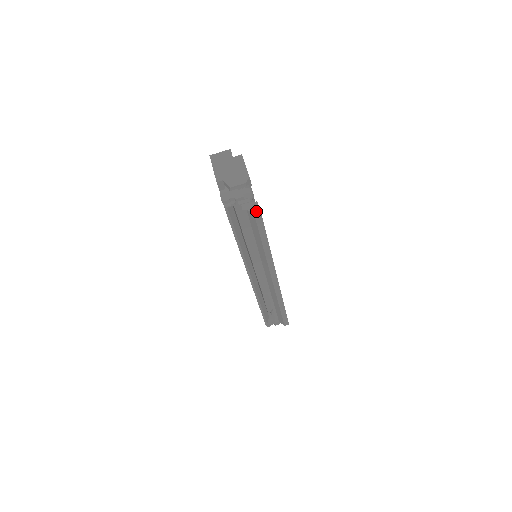
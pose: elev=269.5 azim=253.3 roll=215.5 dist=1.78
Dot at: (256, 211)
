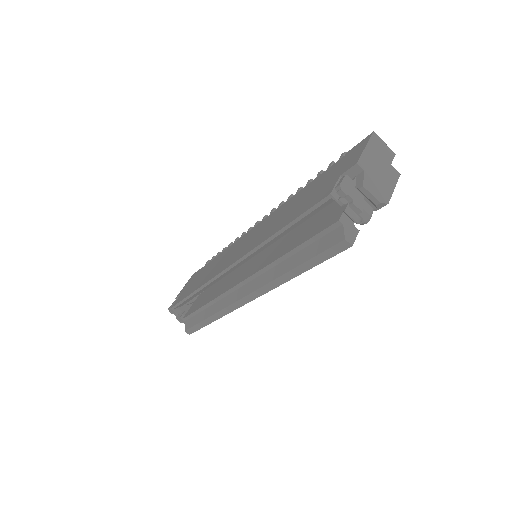
Dot at: (350, 238)
